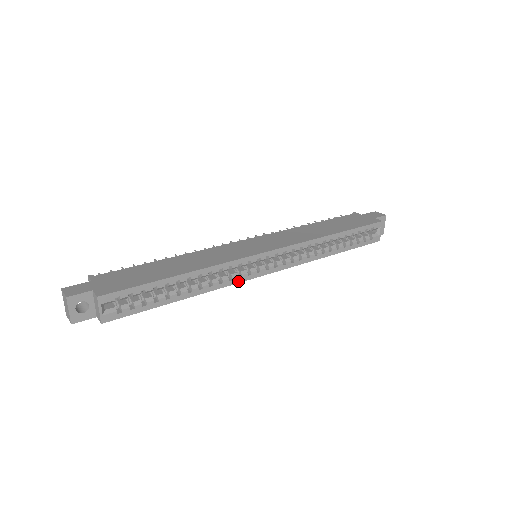
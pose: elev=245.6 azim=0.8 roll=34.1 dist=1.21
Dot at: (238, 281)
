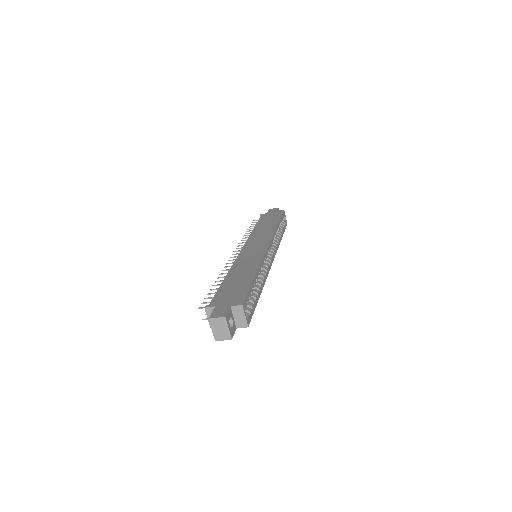
Dot at: (268, 272)
